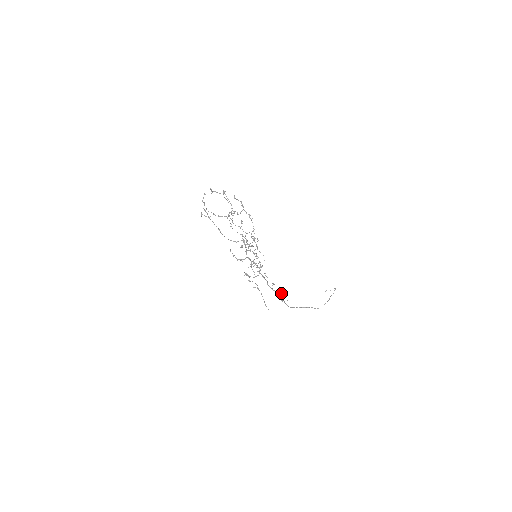
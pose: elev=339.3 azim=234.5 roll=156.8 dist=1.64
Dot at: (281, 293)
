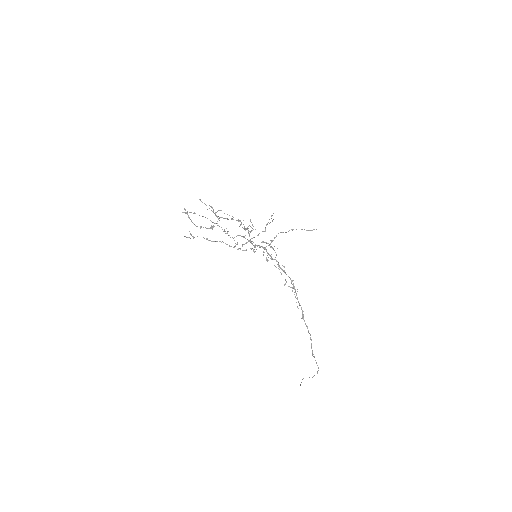
Dot at: (296, 298)
